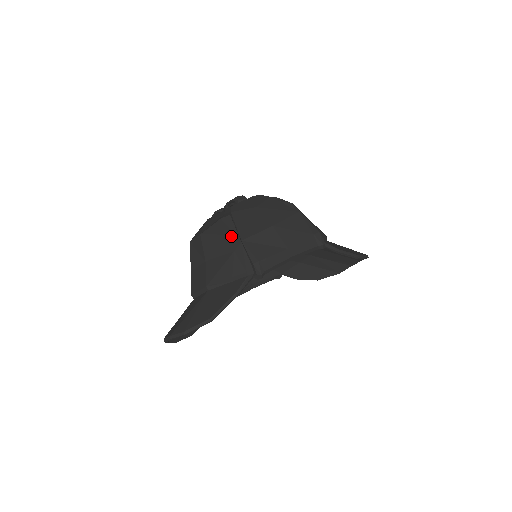
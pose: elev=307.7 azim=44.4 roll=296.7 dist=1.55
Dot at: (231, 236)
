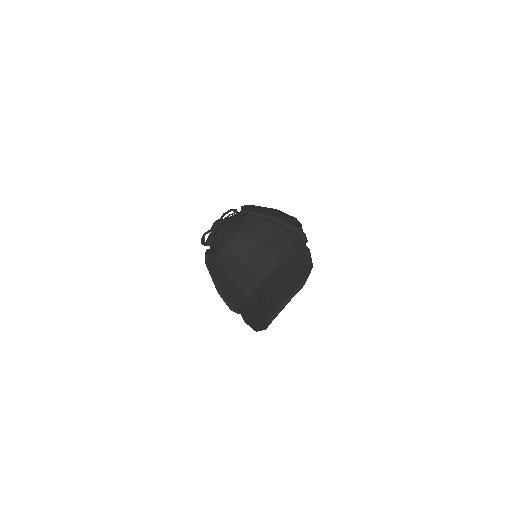
Dot at: (267, 220)
